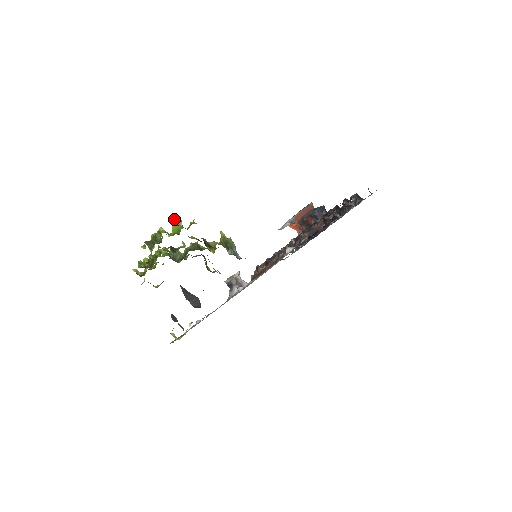
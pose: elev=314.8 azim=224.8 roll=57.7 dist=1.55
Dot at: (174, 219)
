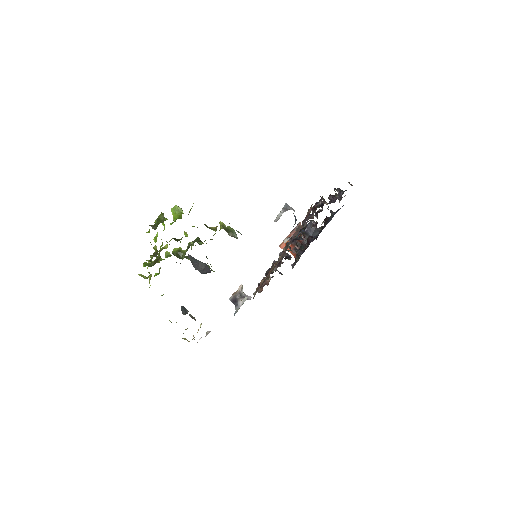
Dot at: (174, 208)
